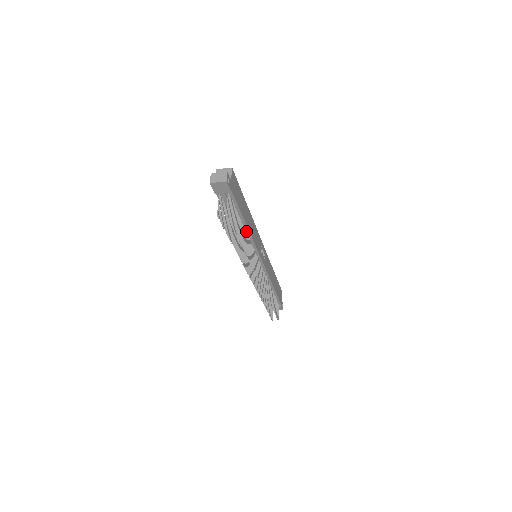
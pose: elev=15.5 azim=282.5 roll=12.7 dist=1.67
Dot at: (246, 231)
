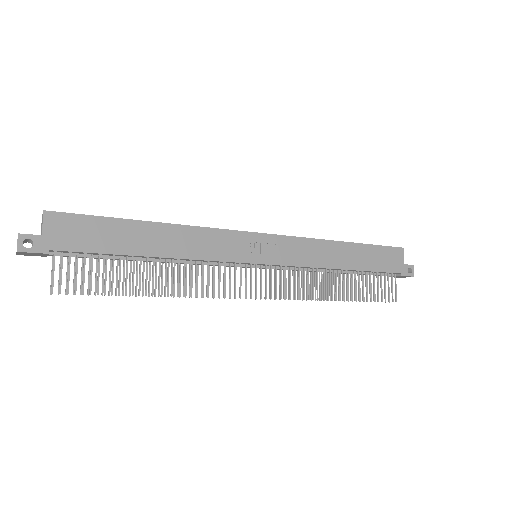
Dot at: (168, 258)
